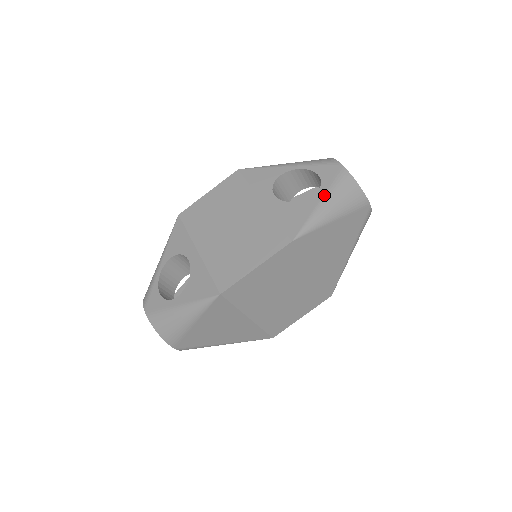
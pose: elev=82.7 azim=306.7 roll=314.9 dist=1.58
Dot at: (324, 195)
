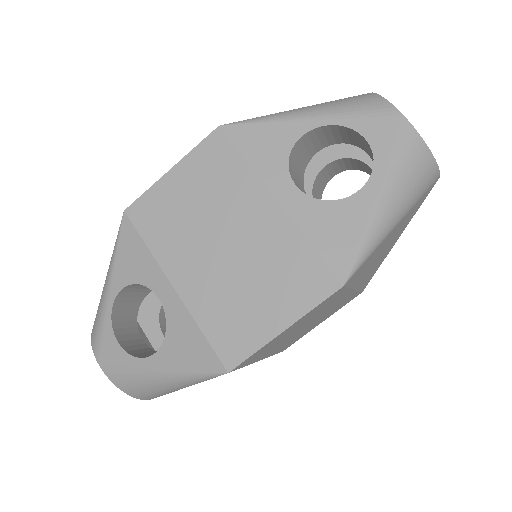
Dot at: (383, 184)
